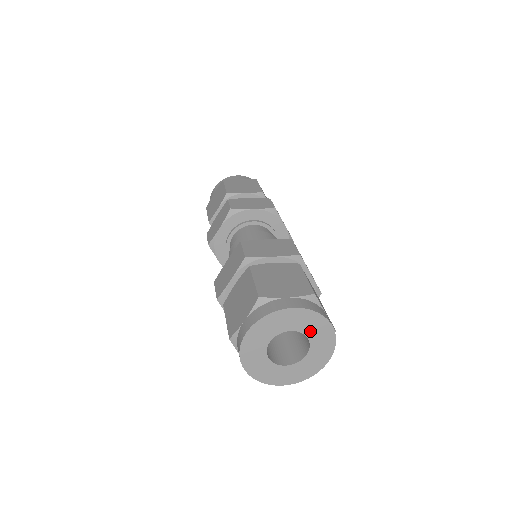
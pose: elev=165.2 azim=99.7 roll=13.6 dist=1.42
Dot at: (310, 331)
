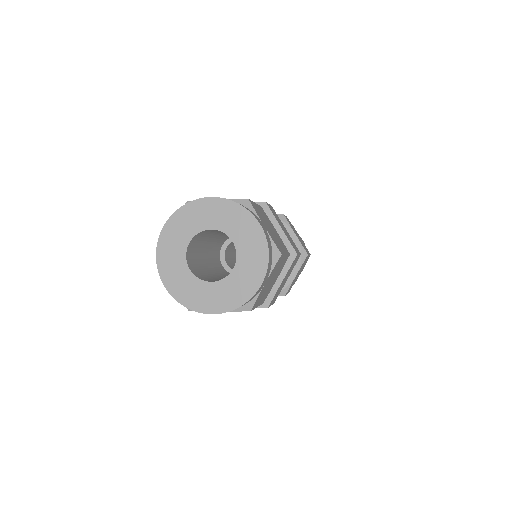
Dot at: (234, 231)
